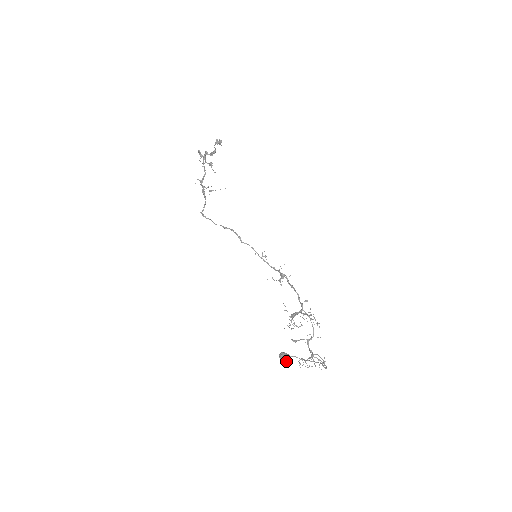
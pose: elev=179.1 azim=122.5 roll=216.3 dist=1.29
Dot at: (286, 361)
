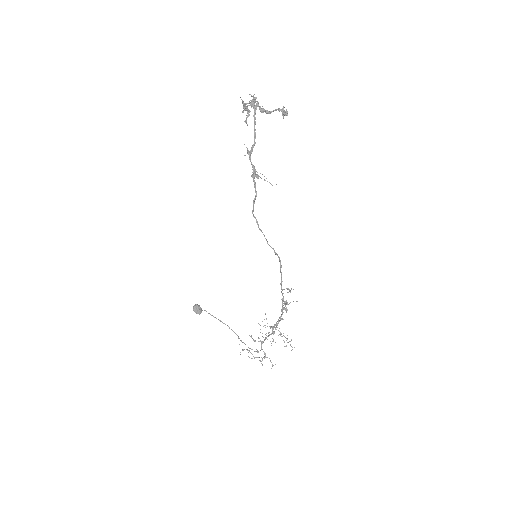
Dot at: (199, 314)
